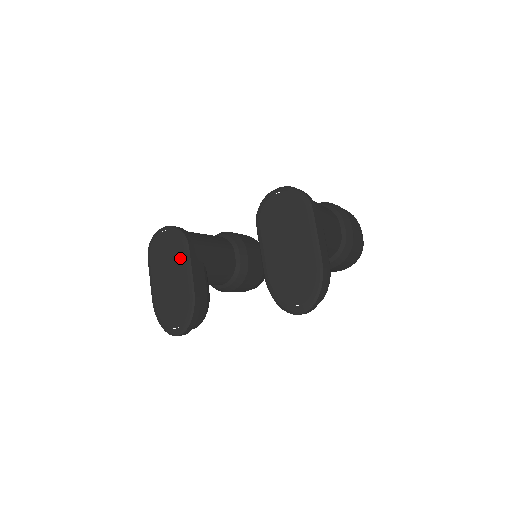
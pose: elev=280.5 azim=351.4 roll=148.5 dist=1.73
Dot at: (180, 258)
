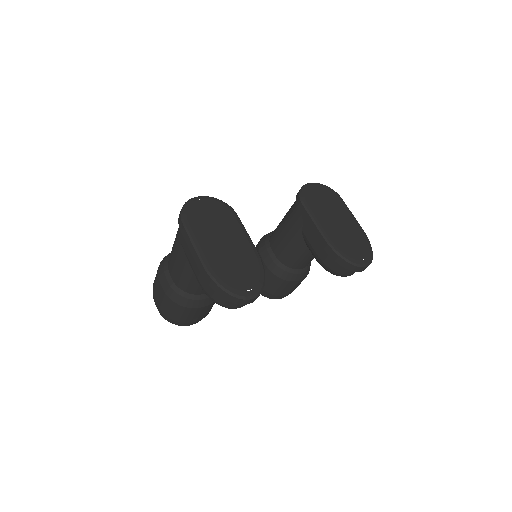
Dot at: (233, 224)
